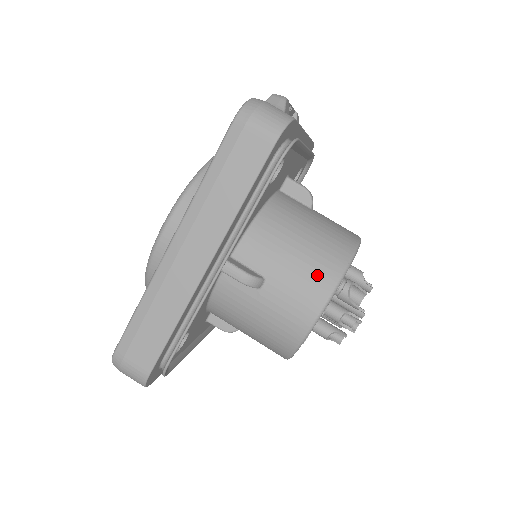
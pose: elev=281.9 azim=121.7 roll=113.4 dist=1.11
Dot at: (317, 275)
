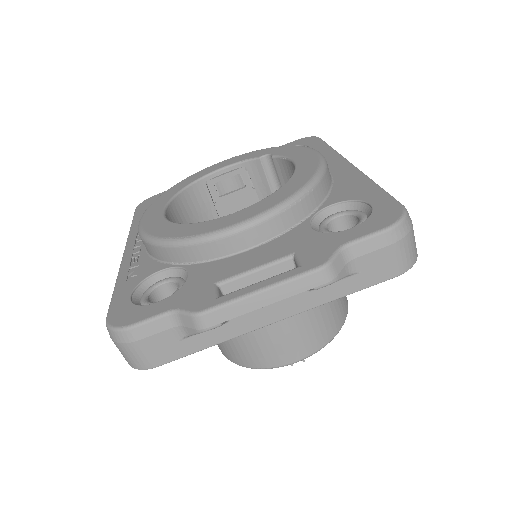
Dot at: (219, 344)
